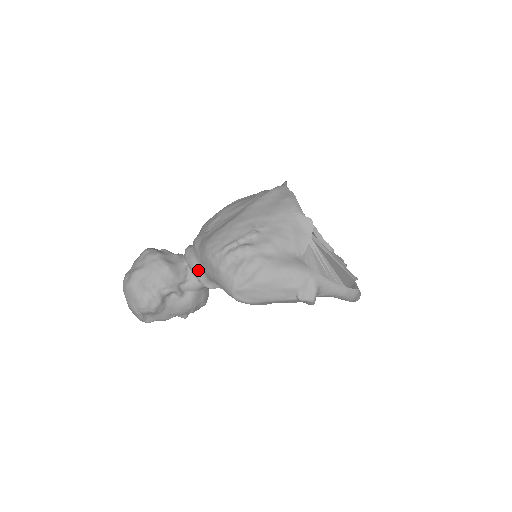
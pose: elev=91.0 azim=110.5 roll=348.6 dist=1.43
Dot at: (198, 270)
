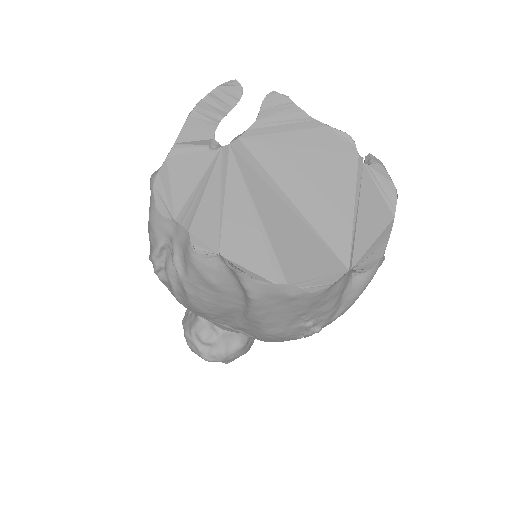
Dot at: occluded
